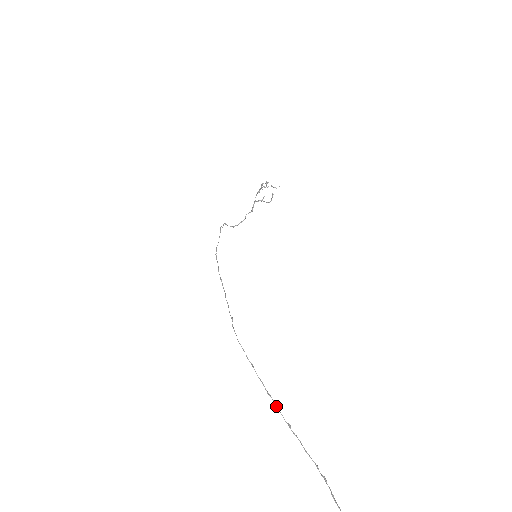
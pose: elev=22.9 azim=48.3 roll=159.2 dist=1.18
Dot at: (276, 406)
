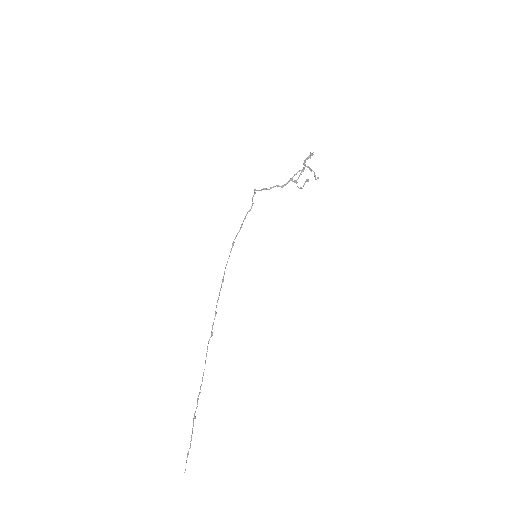
Dot at: occluded
